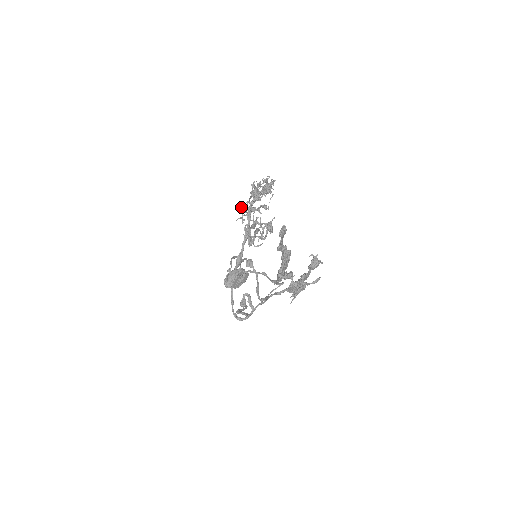
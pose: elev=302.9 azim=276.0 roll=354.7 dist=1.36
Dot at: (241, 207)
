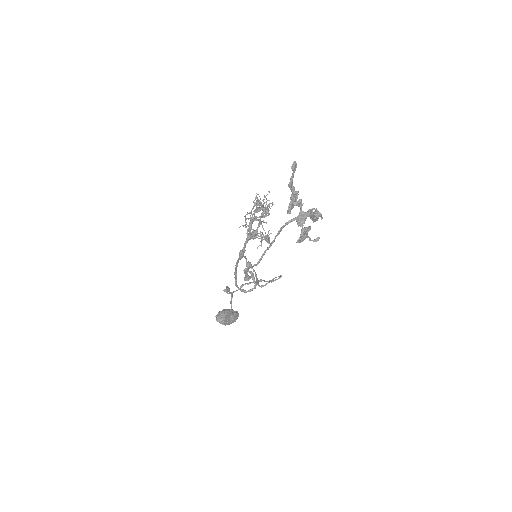
Dot at: (245, 215)
